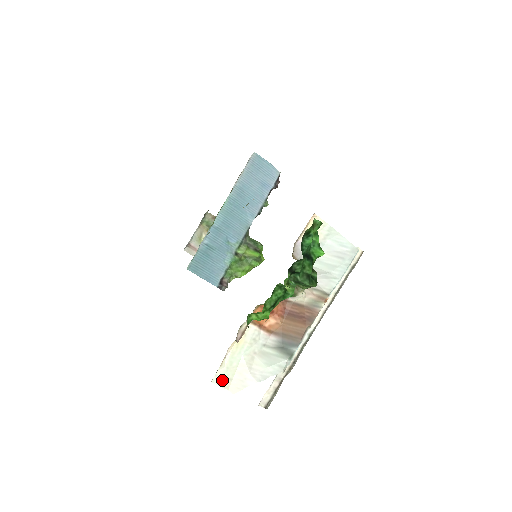
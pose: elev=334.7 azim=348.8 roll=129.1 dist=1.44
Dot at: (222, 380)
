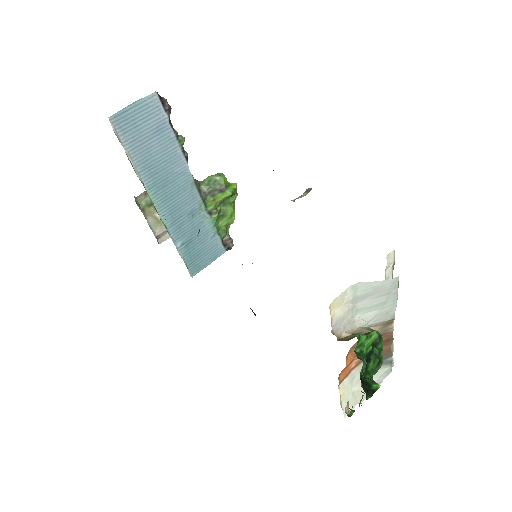
Dot at: occluded
